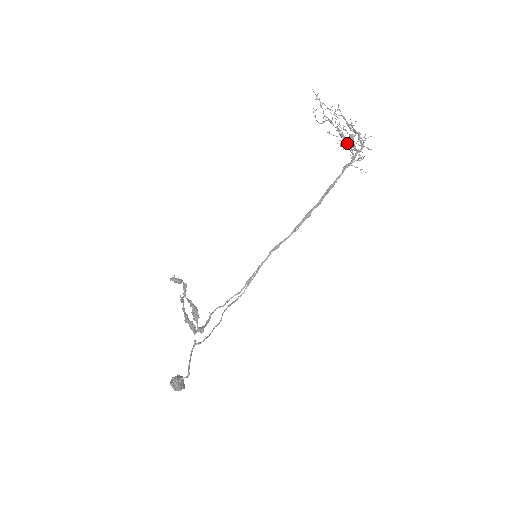
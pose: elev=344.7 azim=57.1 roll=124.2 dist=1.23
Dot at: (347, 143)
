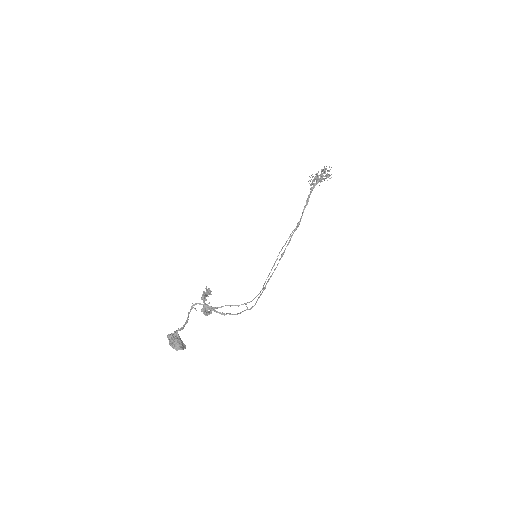
Dot at: occluded
